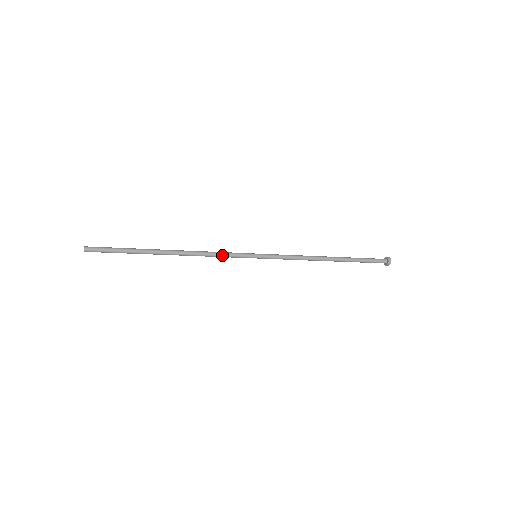
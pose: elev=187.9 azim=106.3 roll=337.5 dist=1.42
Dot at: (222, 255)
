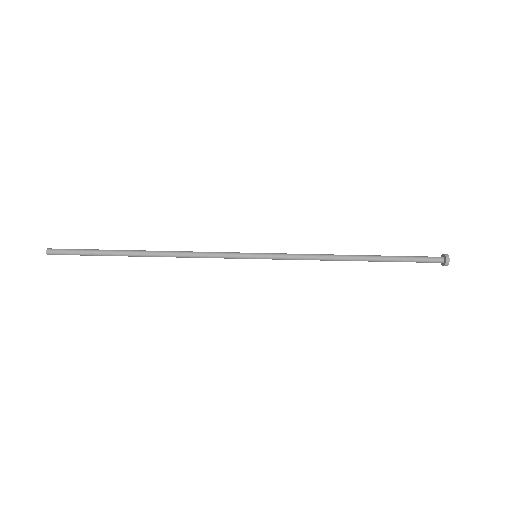
Dot at: (211, 253)
